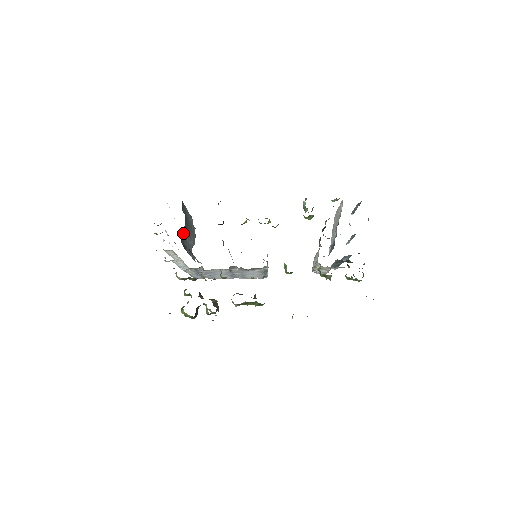
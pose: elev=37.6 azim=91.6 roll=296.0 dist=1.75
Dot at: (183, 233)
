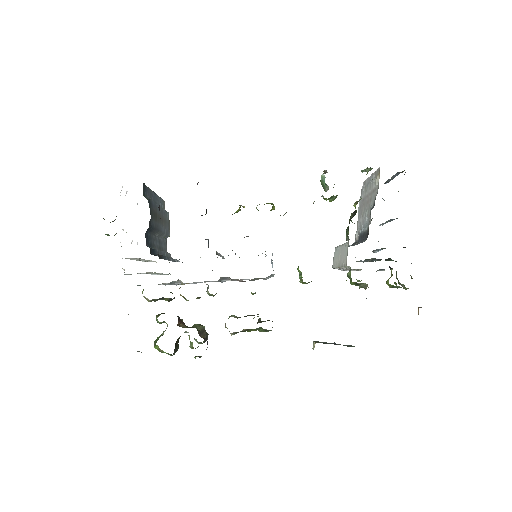
Dot at: (149, 230)
